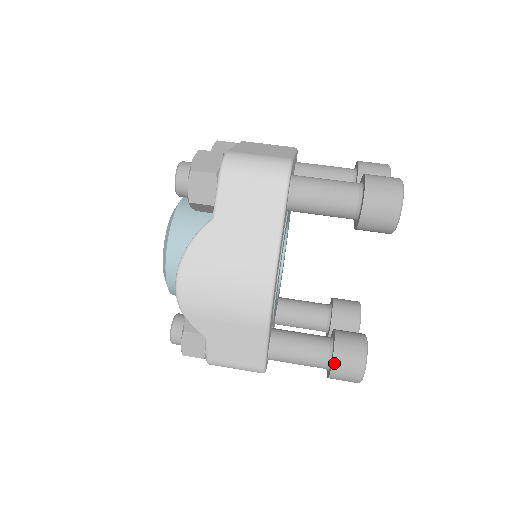
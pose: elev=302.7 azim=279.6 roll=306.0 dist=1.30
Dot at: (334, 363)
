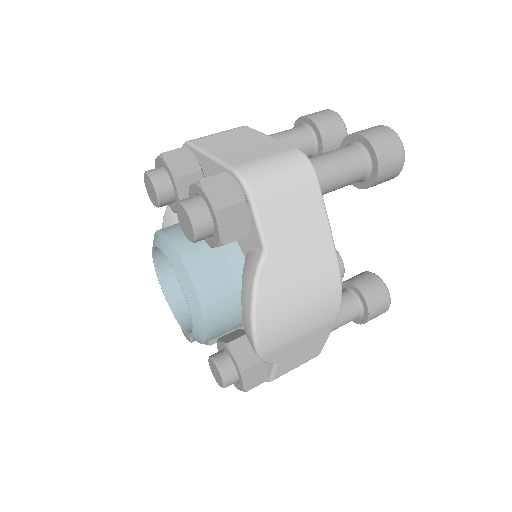
Dot at: (370, 311)
